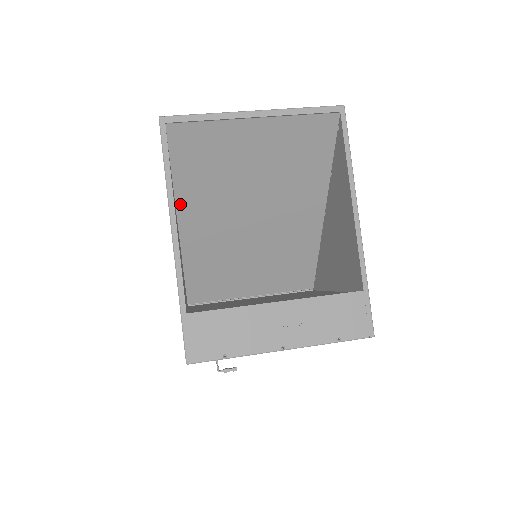
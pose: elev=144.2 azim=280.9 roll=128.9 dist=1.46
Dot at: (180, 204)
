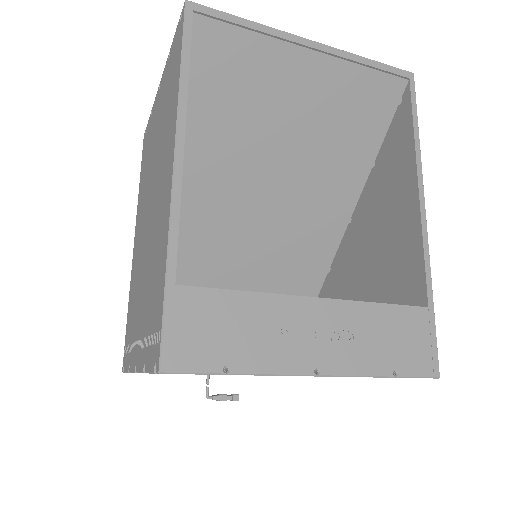
Dot at: occluded
